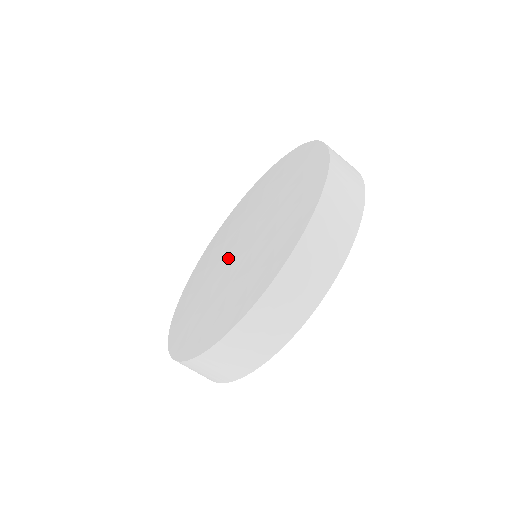
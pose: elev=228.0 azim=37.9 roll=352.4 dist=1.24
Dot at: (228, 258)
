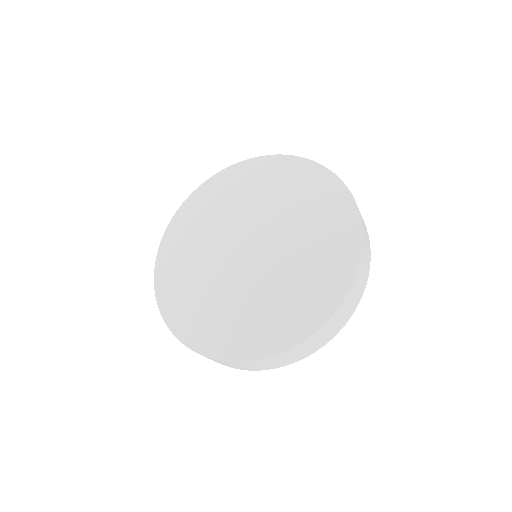
Dot at: (240, 262)
